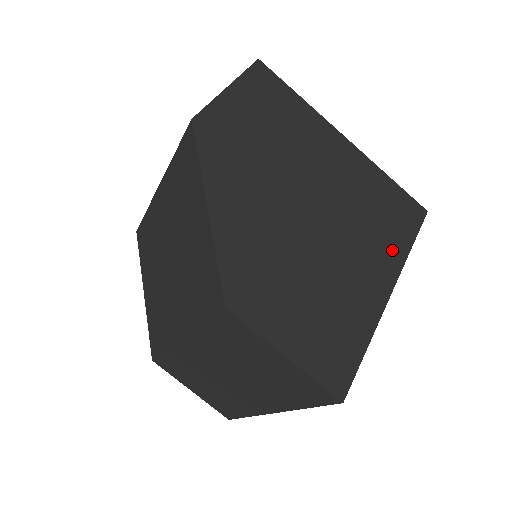
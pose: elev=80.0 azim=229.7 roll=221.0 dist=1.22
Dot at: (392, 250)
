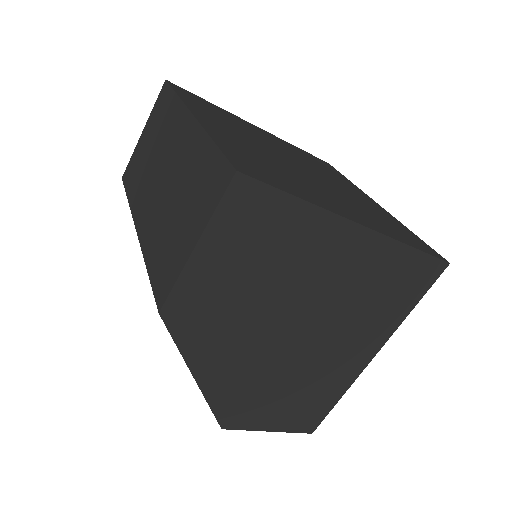
Dot at: (387, 324)
